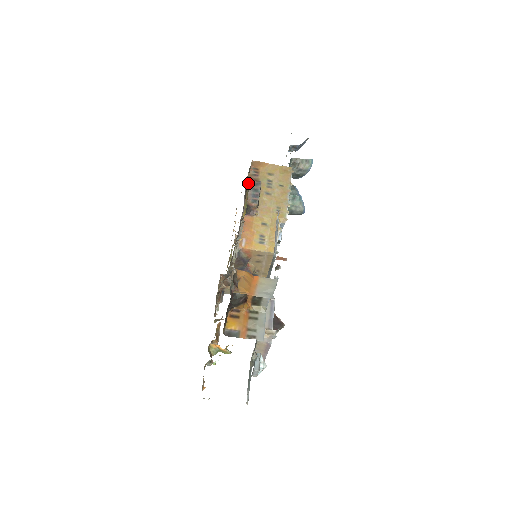
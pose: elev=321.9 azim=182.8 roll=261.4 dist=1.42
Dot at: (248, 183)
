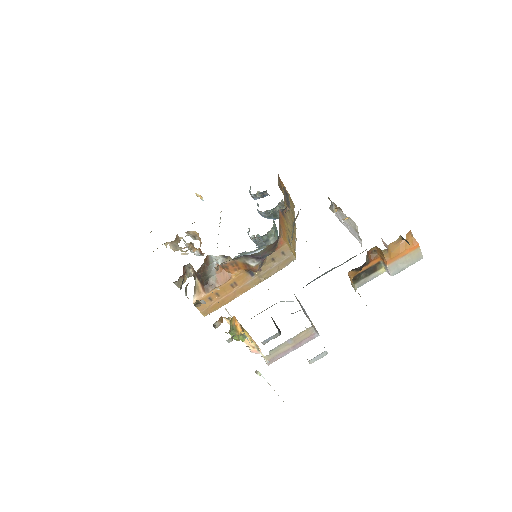
Dot at: occluded
